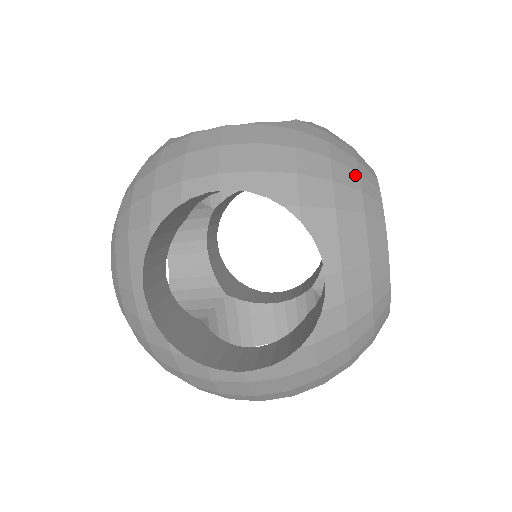
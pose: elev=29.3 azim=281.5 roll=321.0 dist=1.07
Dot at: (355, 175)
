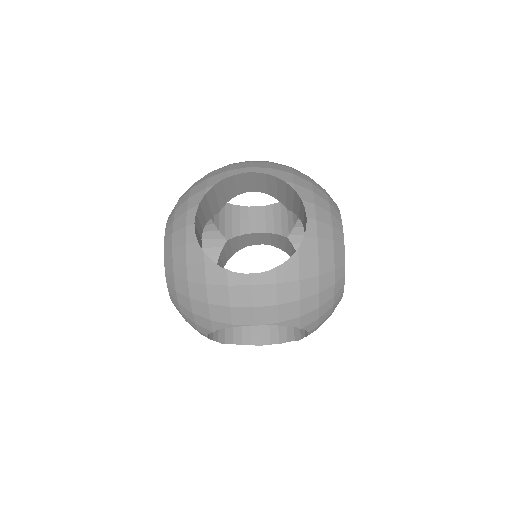
Dot at: (323, 189)
